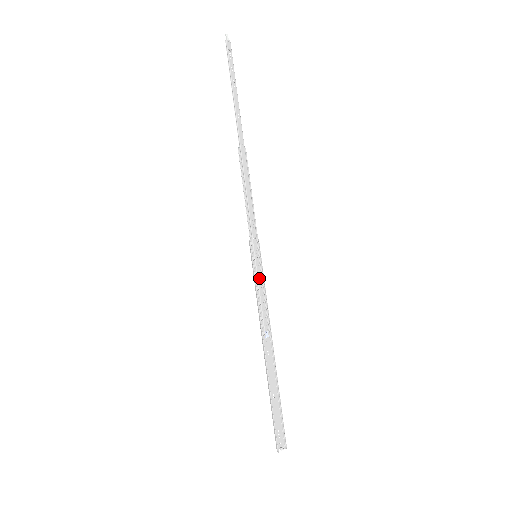
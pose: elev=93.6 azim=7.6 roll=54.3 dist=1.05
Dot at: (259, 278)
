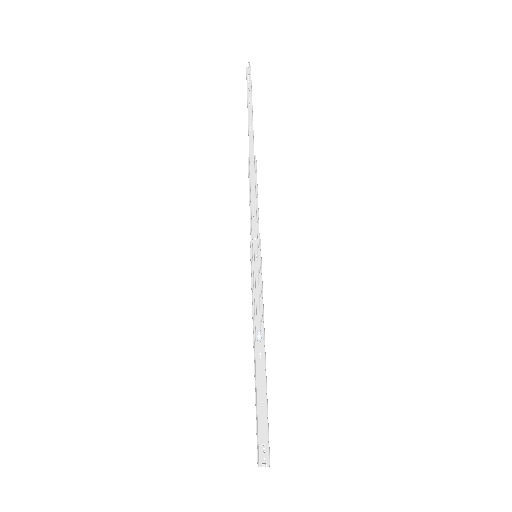
Dot at: (259, 278)
